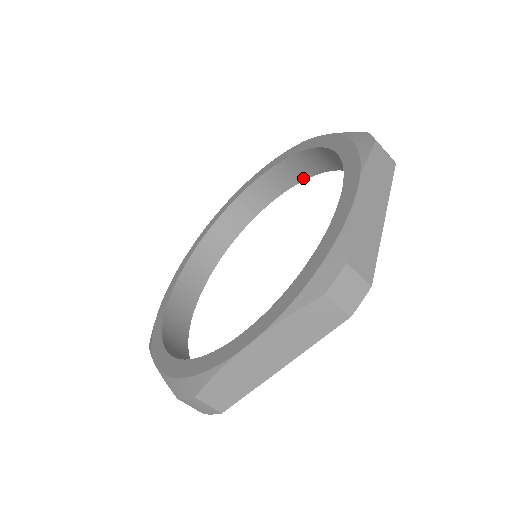
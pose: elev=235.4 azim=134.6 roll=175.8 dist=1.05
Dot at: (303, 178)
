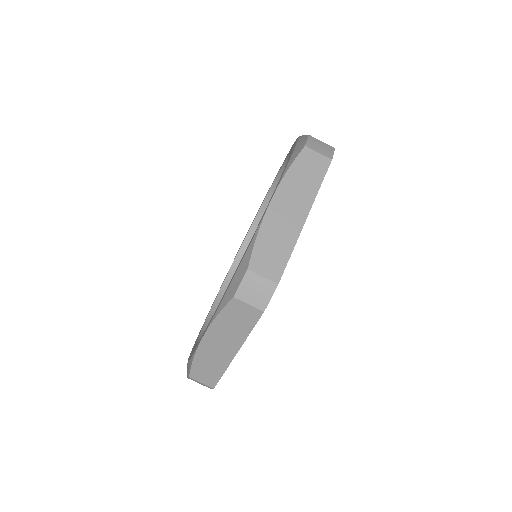
Dot at: occluded
